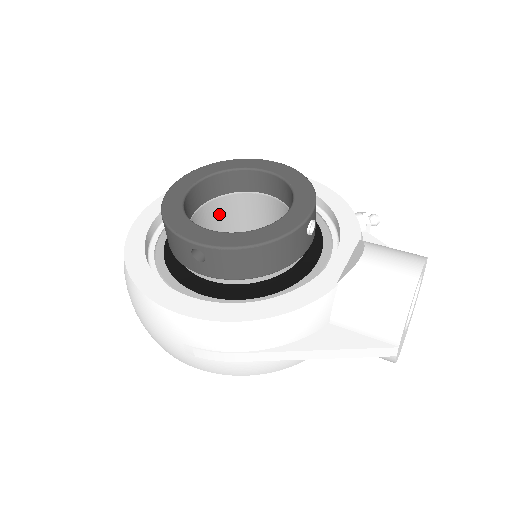
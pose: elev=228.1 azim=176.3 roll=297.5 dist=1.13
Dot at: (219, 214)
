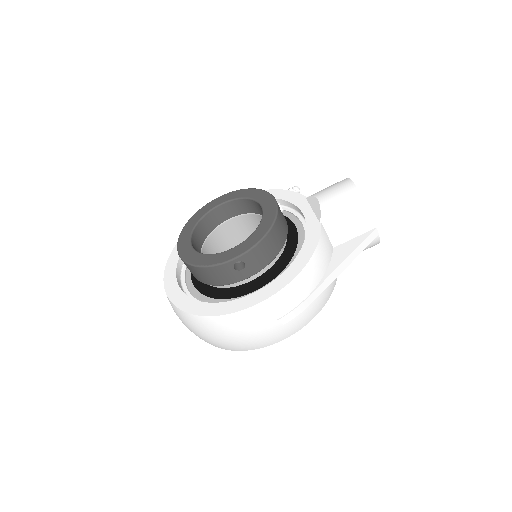
Dot at: (211, 253)
